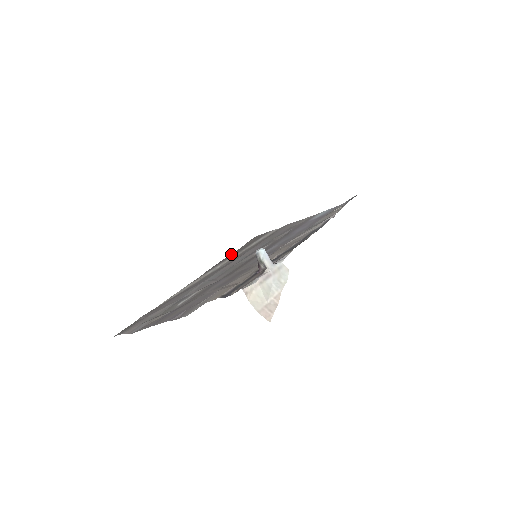
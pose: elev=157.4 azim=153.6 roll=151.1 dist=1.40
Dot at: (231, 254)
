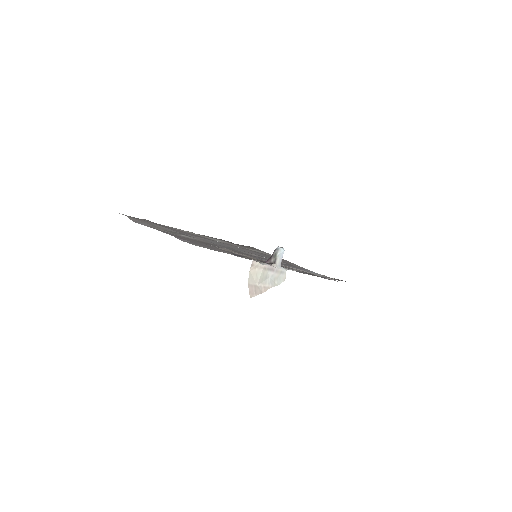
Dot at: (231, 242)
